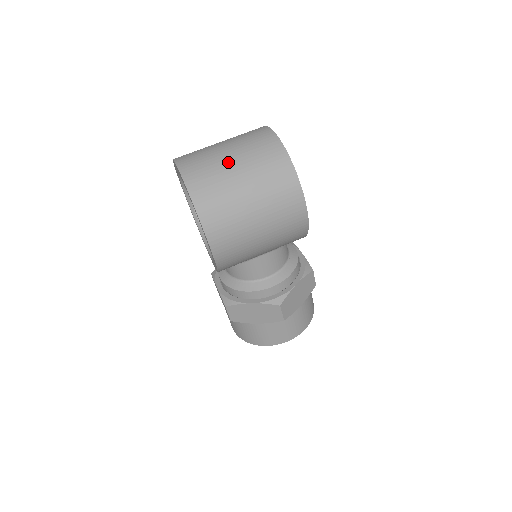
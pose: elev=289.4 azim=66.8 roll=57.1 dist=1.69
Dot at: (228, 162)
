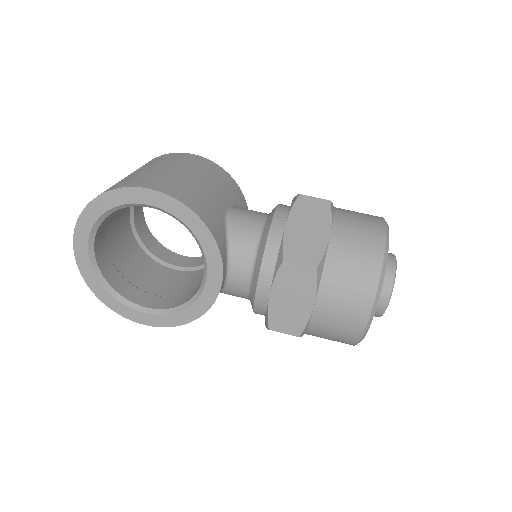
Dot at: occluded
